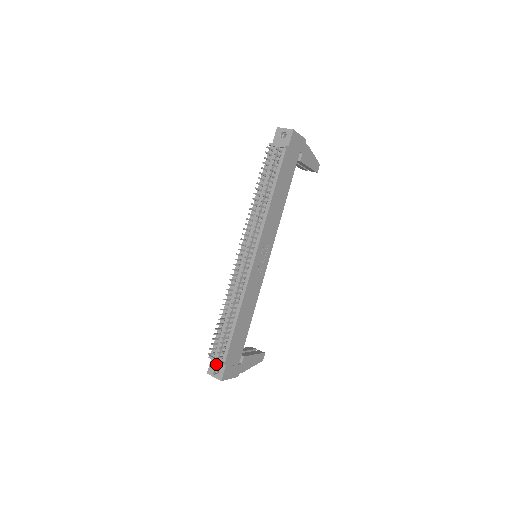
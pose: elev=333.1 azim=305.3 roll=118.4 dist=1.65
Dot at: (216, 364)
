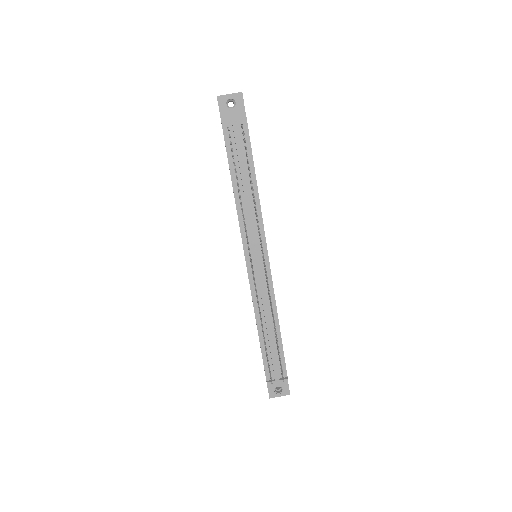
Dot at: (276, 384)
